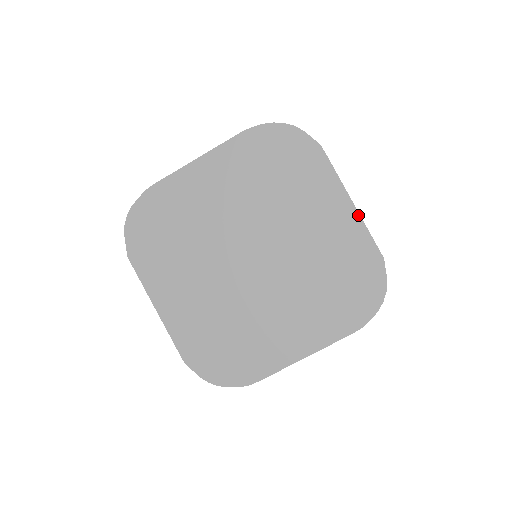
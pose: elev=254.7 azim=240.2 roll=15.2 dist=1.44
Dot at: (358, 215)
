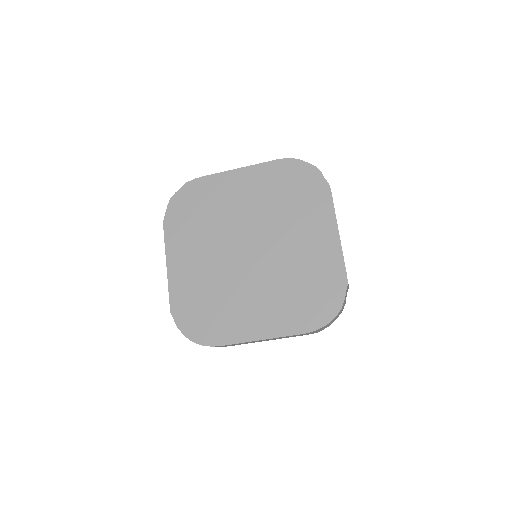
Dot at: (339, 244)
